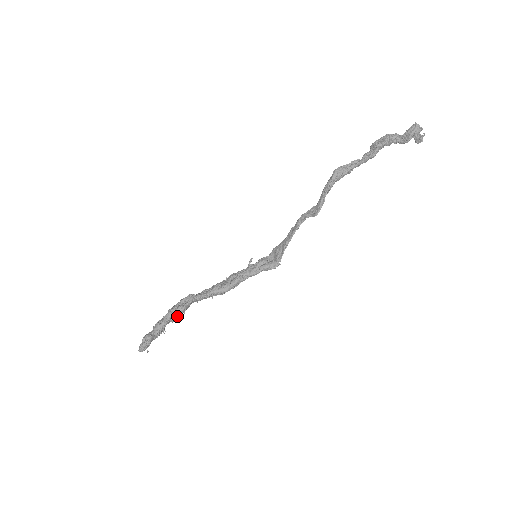
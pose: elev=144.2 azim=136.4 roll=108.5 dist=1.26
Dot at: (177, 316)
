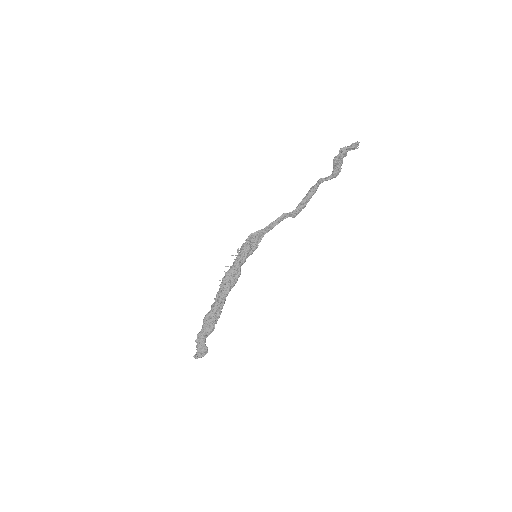
Dot at: occluded
